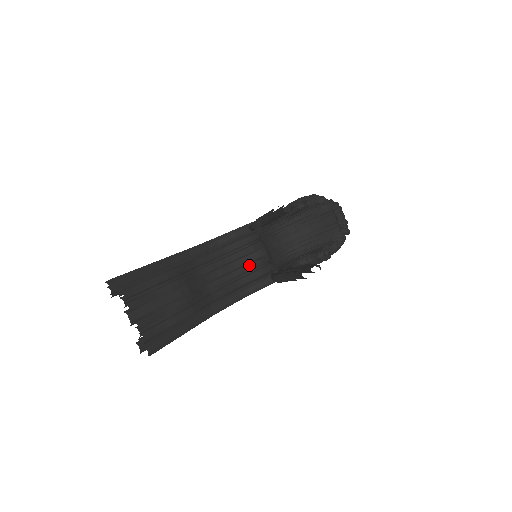
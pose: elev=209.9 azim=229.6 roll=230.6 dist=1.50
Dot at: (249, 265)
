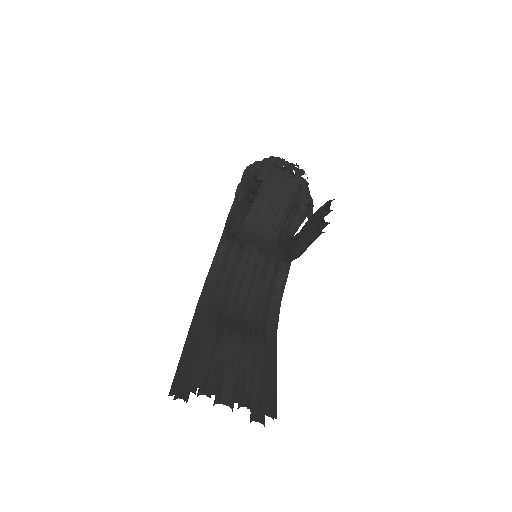
Dot at: (258, 269)
